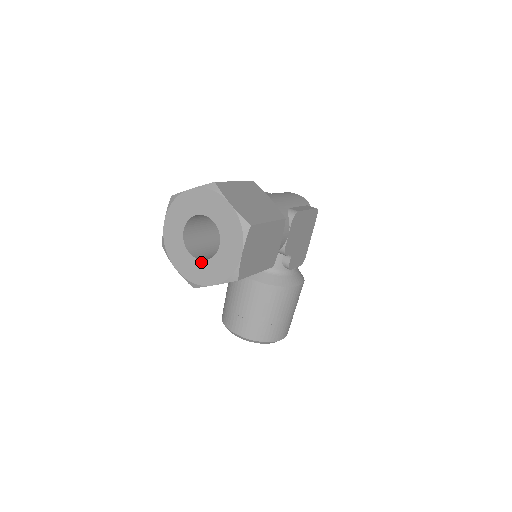
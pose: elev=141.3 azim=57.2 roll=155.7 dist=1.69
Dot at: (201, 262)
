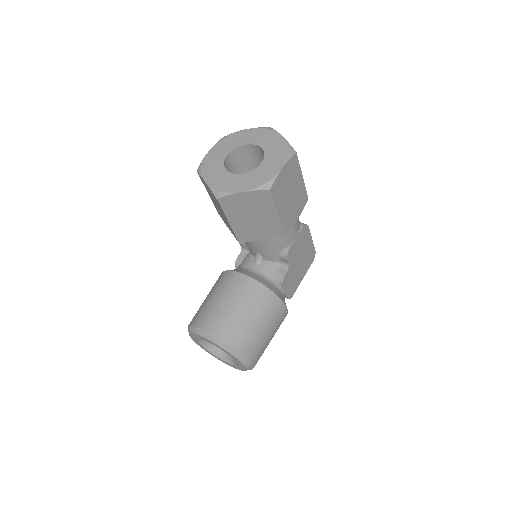
Dot at: (236, 175)
